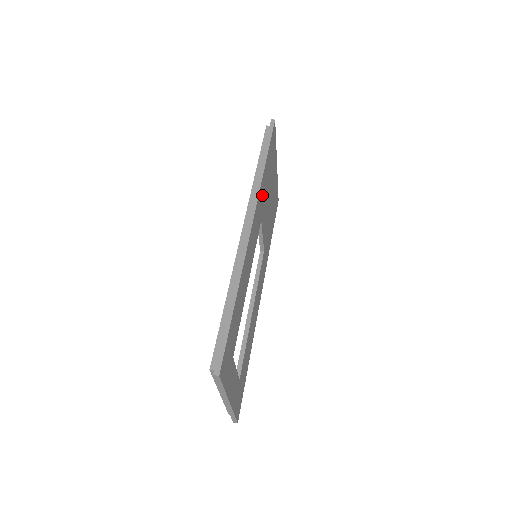
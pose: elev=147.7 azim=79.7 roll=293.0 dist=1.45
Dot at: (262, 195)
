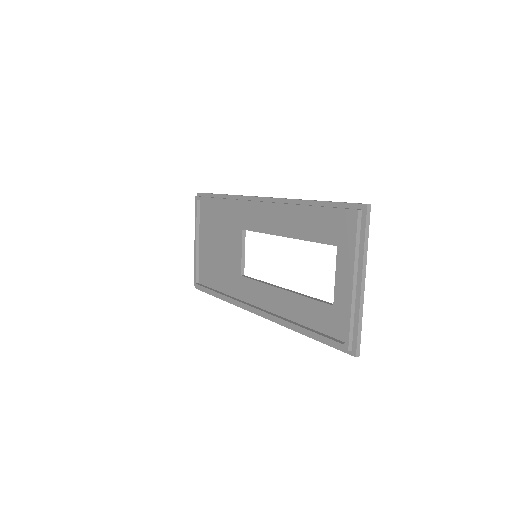
Dot at: occluded
